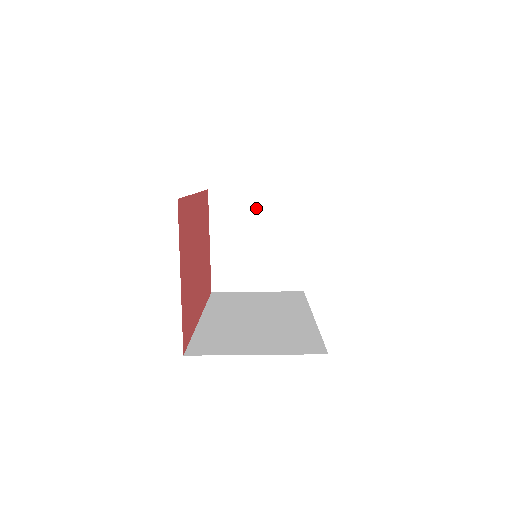
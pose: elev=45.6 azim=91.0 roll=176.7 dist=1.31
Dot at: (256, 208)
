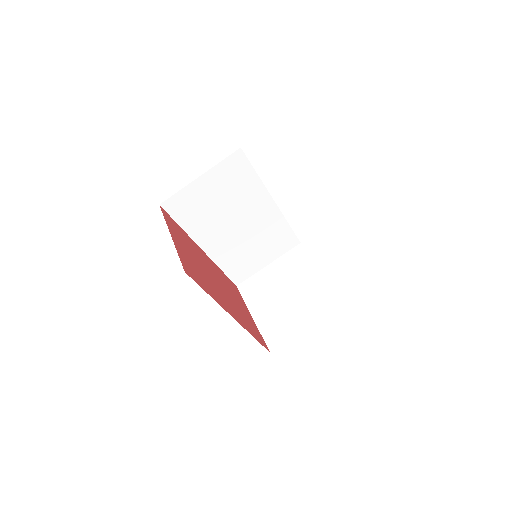
Dot at: (275, 275)
